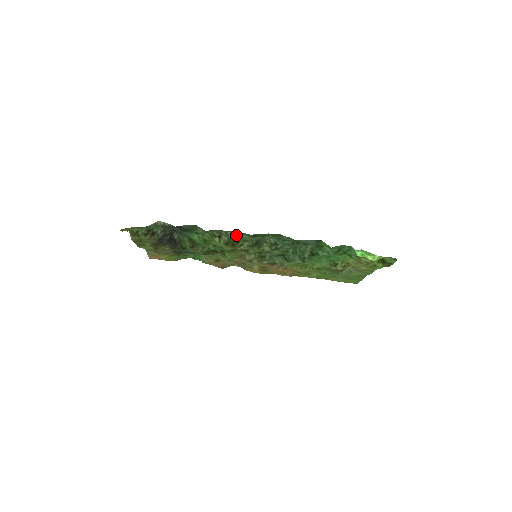
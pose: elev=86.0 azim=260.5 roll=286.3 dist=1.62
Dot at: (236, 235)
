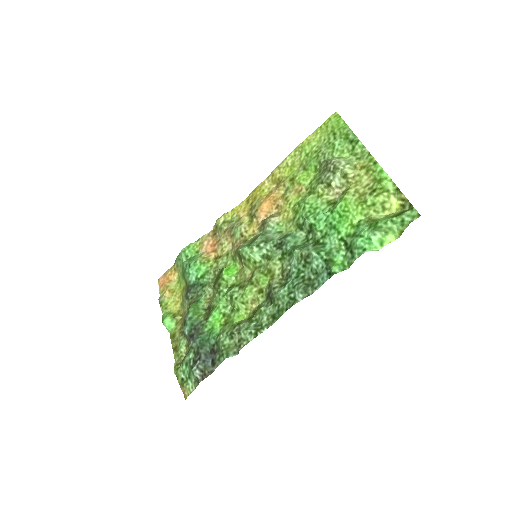
Dot at: (257, 327)
